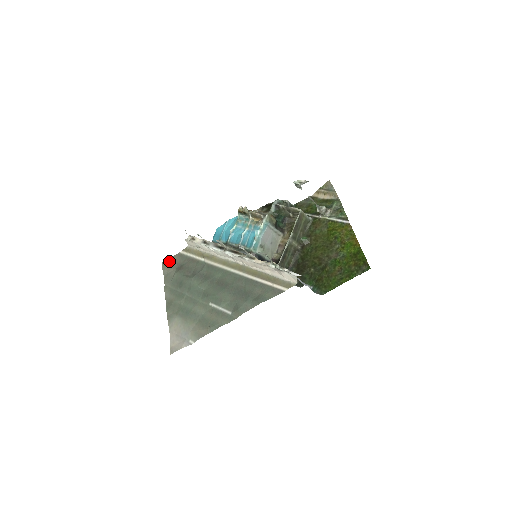
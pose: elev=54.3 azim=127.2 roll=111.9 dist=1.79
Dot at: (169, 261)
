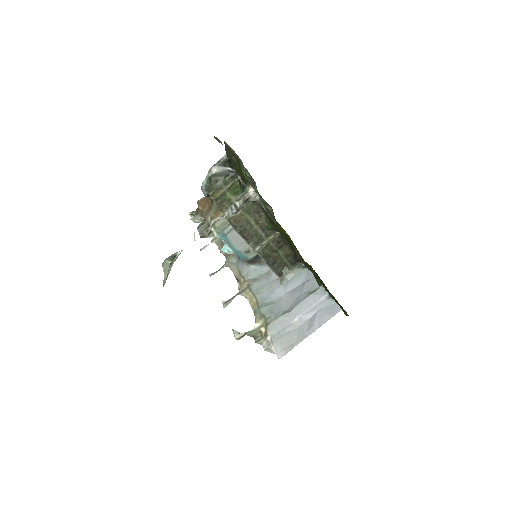
Dot at: occluded
